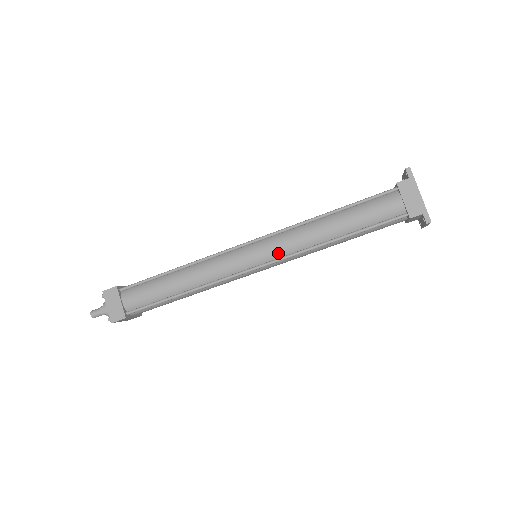
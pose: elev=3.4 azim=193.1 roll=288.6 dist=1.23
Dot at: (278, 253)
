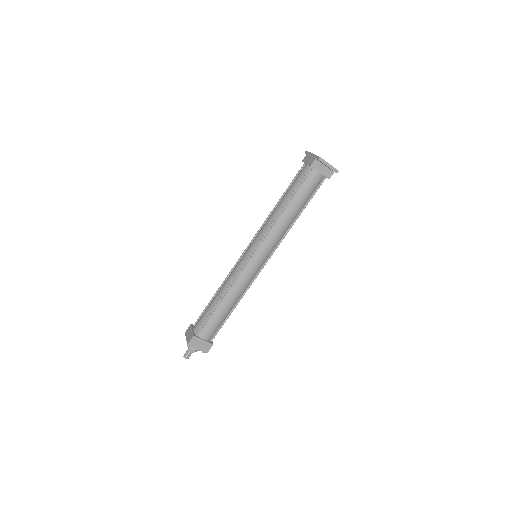
Dot at: (259, 239)
